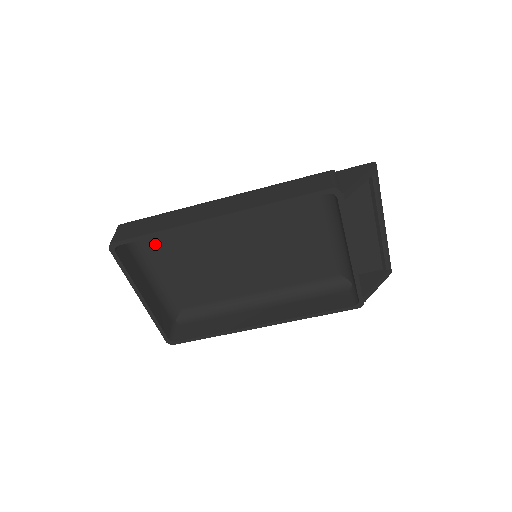
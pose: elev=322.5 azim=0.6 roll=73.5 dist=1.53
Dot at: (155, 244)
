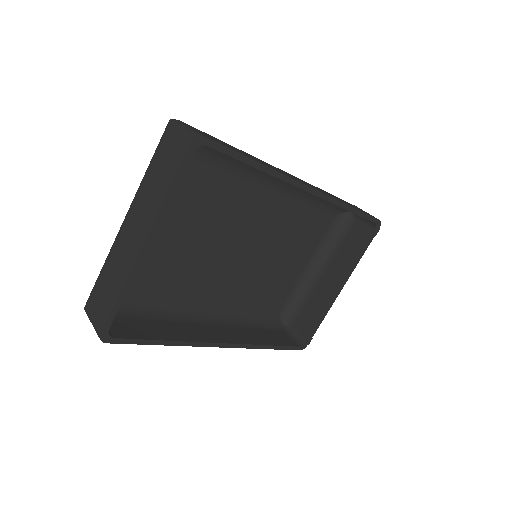
Dot at: occluded
